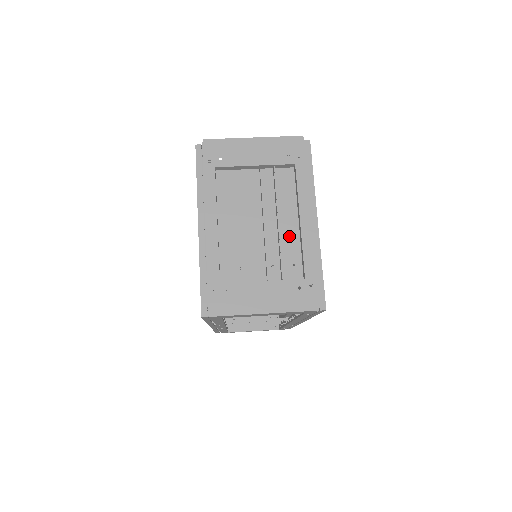
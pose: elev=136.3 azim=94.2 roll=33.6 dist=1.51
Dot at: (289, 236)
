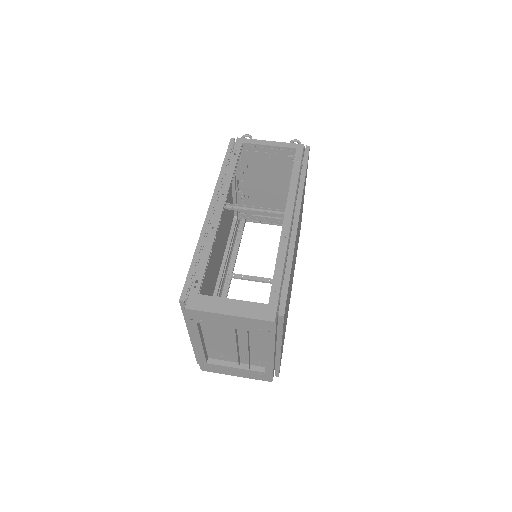
Dot at: (257, 352)
